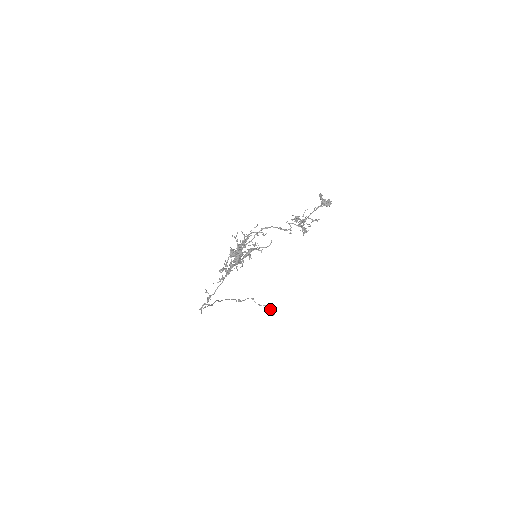
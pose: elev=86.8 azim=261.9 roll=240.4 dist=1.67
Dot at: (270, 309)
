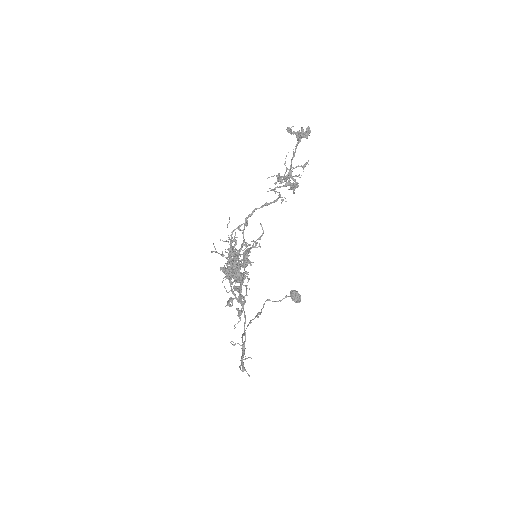
Dot at: (293, 297)
